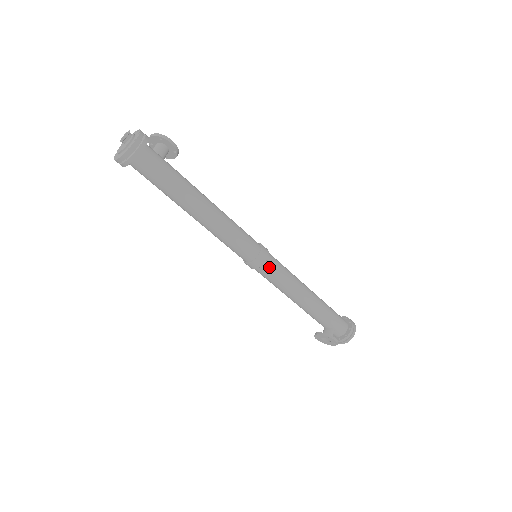
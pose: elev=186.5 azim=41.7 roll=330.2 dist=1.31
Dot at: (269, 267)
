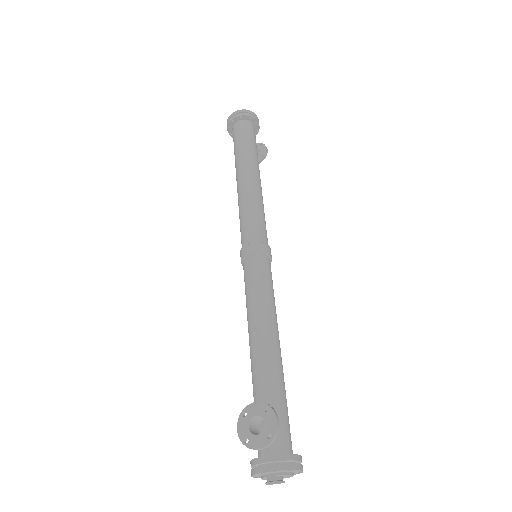
Dot at: (265, 264)
